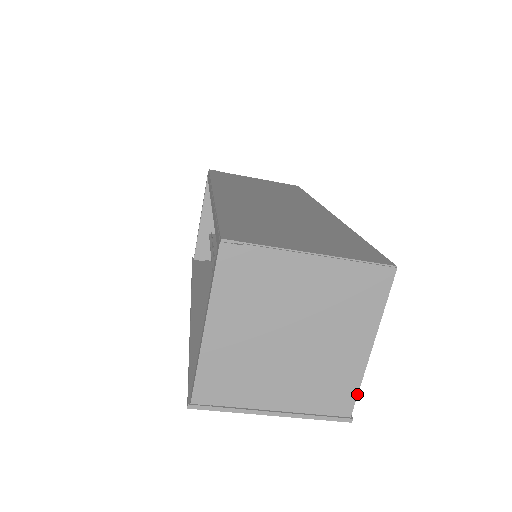
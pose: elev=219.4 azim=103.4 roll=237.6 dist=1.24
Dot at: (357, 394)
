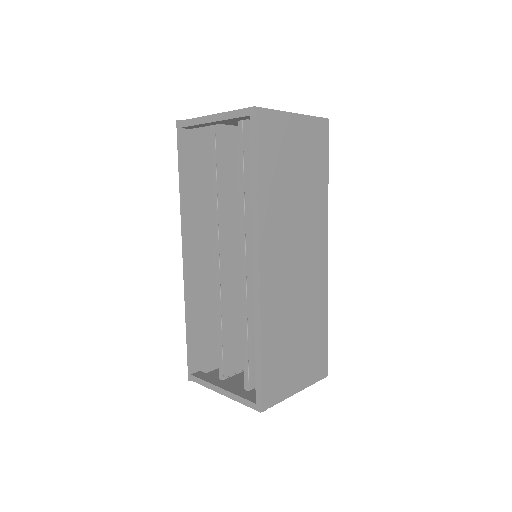
Dot at: occluded
